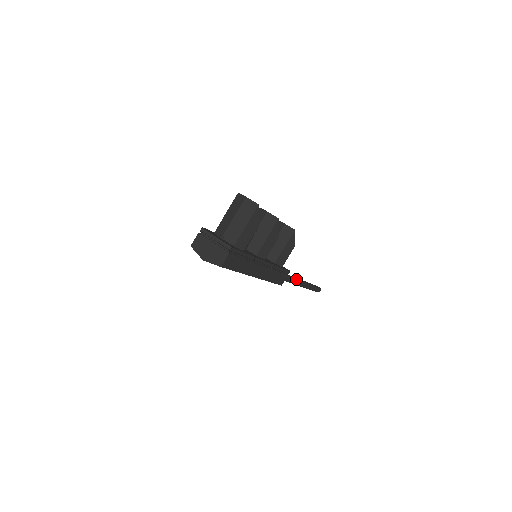
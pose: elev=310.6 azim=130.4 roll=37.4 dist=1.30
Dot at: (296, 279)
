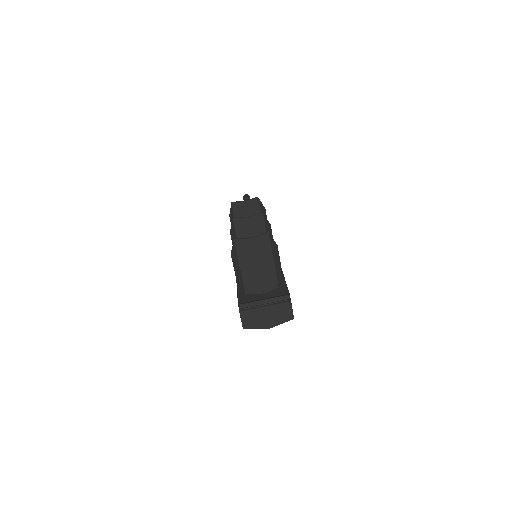
Dot at: occluded
